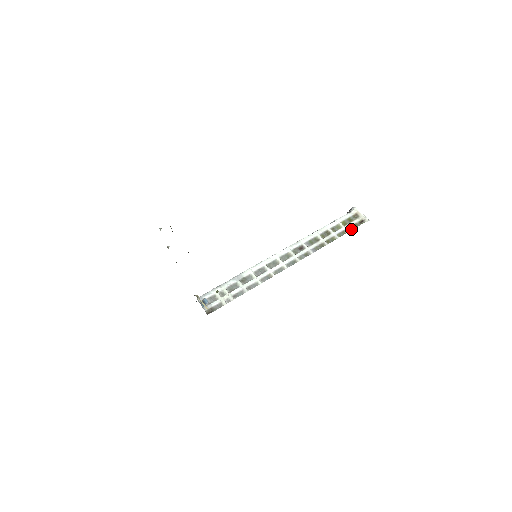
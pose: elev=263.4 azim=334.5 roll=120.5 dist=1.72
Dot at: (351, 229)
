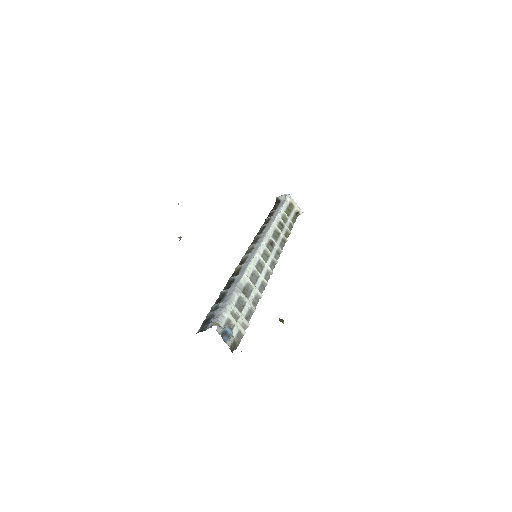
Dot at: (294, 222)
